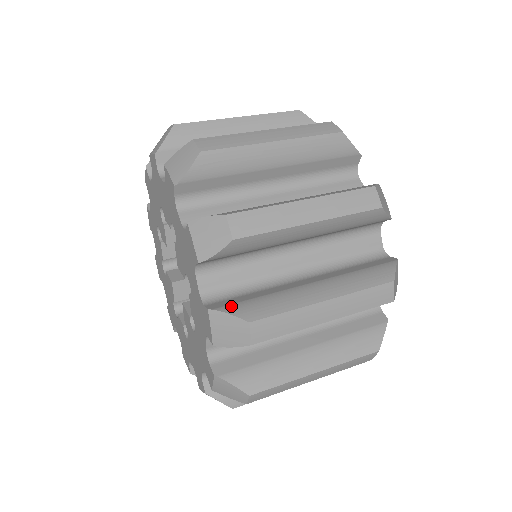
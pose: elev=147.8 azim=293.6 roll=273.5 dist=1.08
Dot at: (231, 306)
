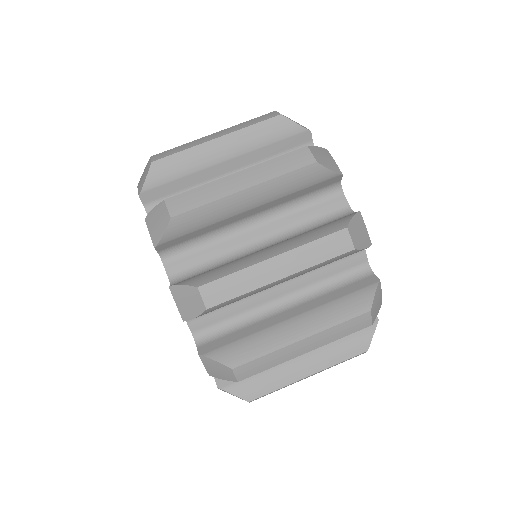
Dot at: occluded
